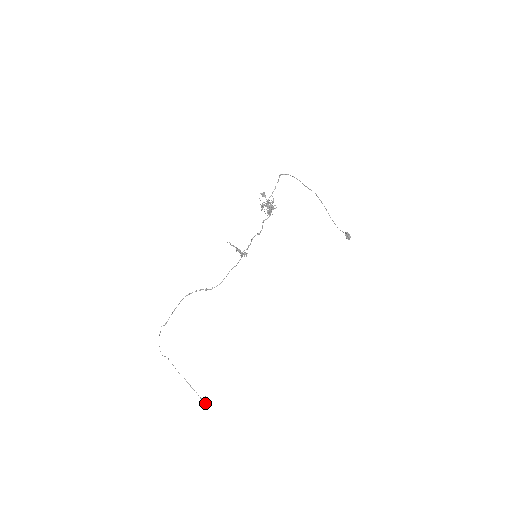
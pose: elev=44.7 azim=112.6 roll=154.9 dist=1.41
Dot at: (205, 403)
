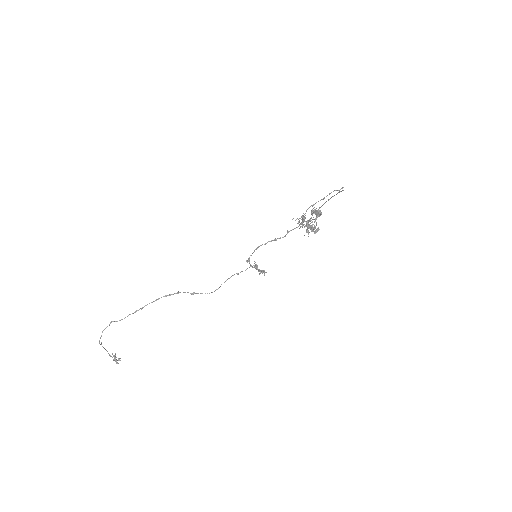
Dot at: (117, 363)
